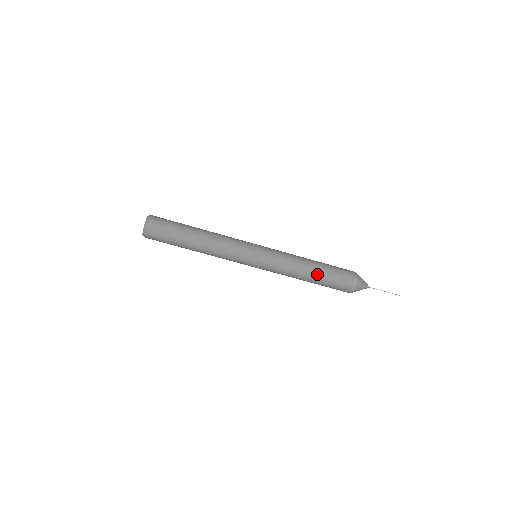
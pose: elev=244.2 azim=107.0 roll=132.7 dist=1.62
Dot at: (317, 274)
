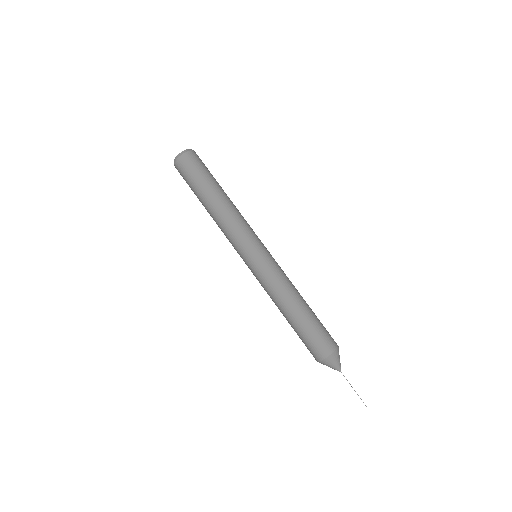
Dot at: (306, 309)
